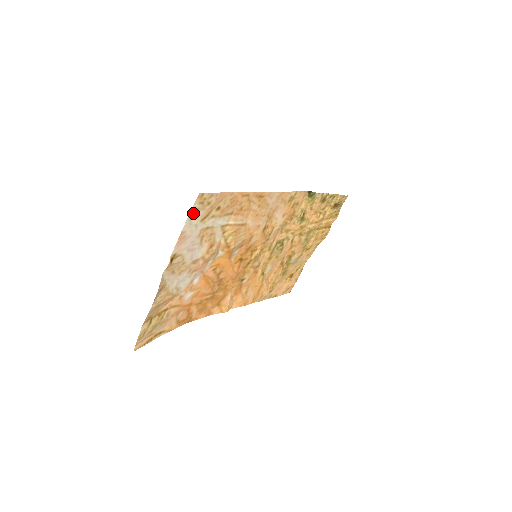
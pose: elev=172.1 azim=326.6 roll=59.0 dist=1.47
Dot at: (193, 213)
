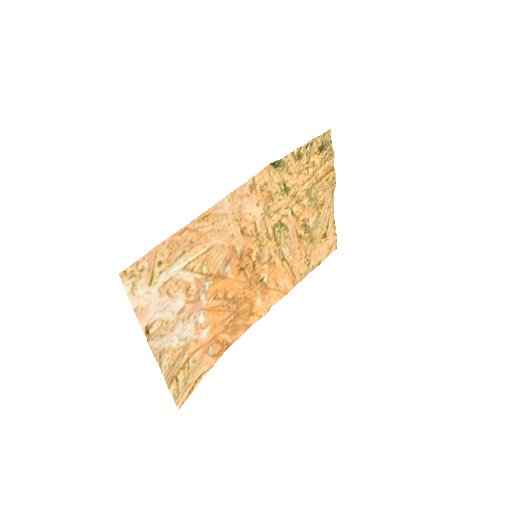
Dot at: (131, 289)
